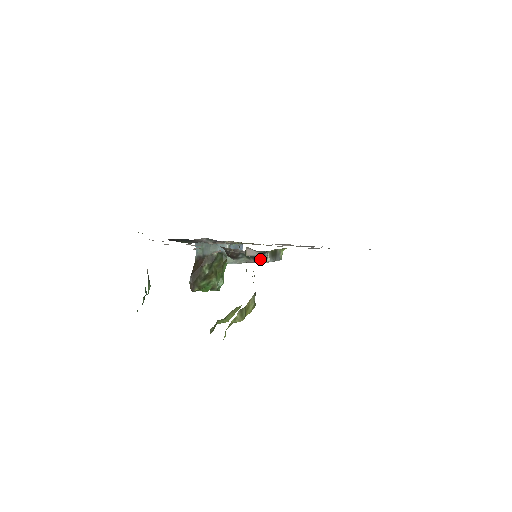
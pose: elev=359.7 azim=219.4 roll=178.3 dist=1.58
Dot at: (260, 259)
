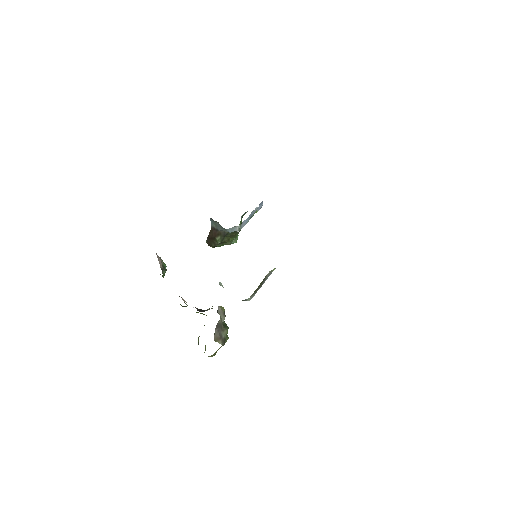
Dot at: occluded
